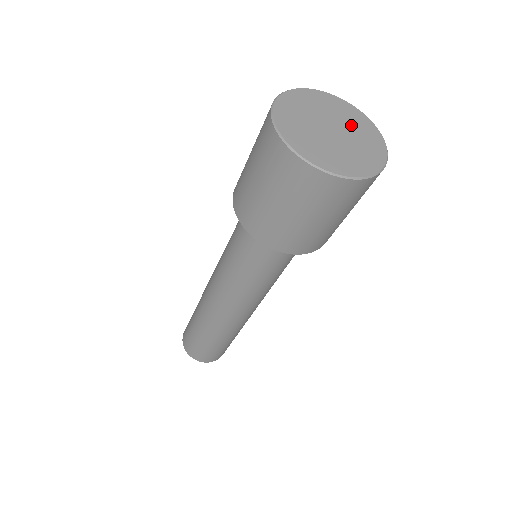
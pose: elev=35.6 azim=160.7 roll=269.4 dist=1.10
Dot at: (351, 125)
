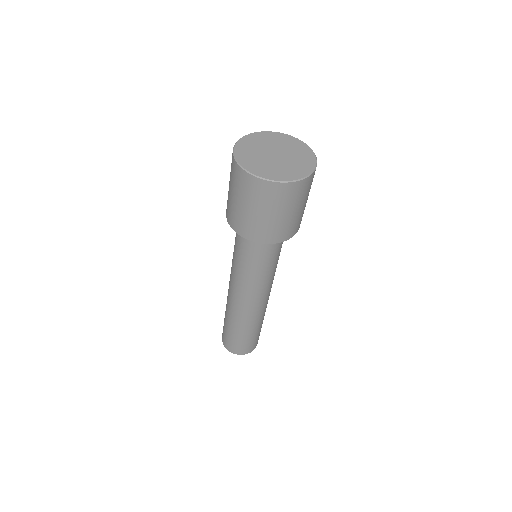
Dot at: (287, 147)
